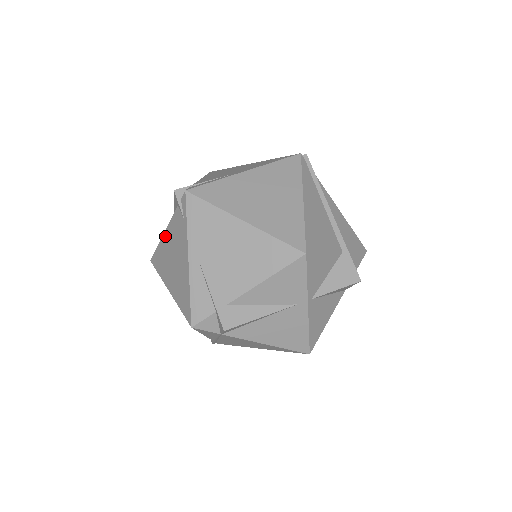
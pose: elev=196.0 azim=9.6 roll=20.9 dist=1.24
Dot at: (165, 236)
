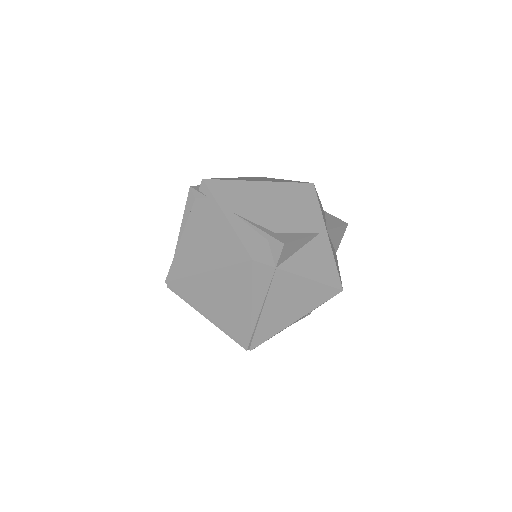
Dot at: (184, 237)
